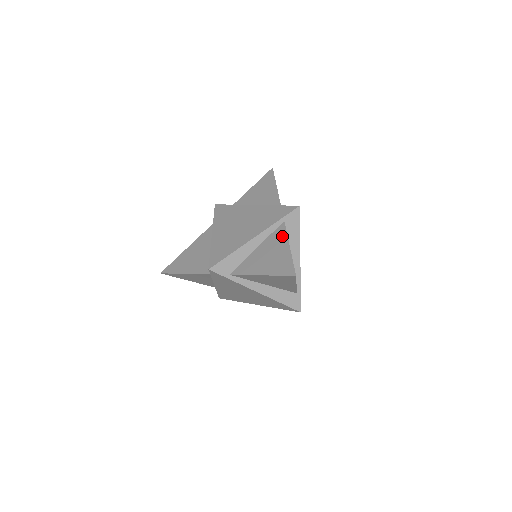
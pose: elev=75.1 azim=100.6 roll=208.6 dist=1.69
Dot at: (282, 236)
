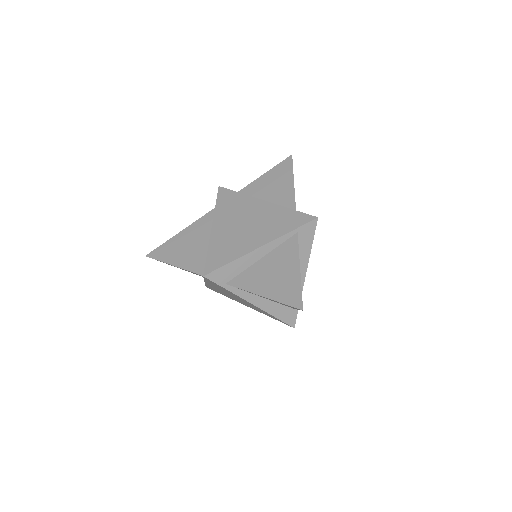
Dot at: (293, 252)
